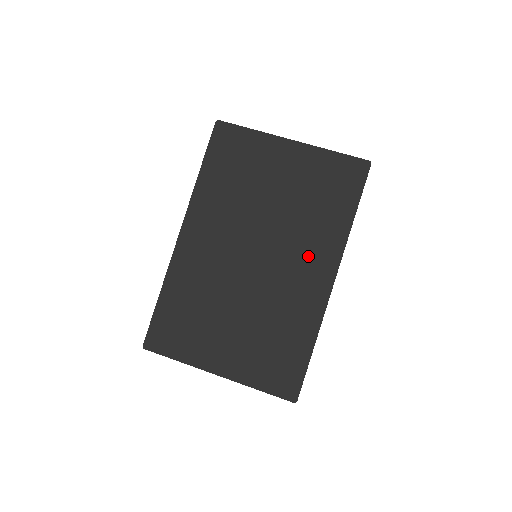
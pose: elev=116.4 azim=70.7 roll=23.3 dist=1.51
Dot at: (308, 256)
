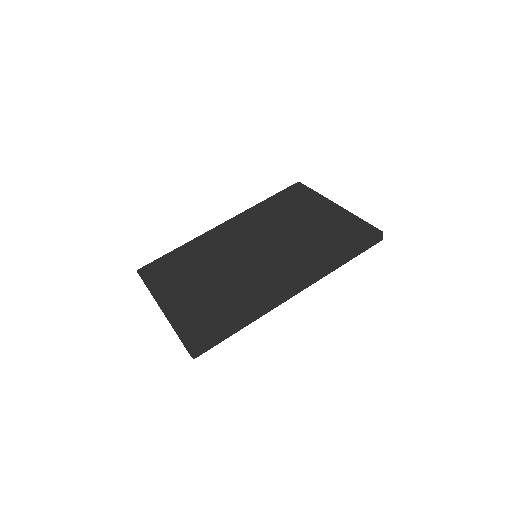
Dot at: (290, 266)
